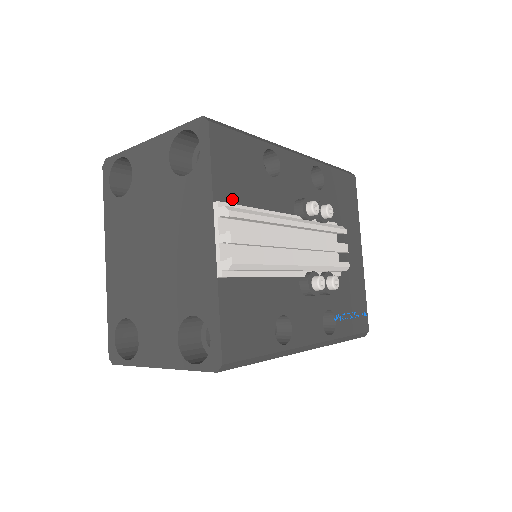
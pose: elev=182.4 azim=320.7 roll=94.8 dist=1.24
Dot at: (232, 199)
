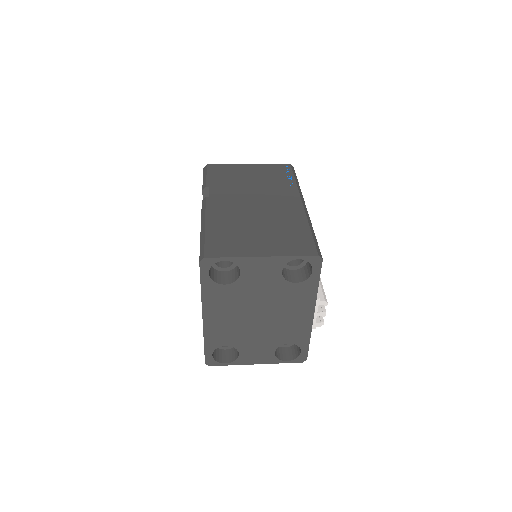
Dot at: occluded
